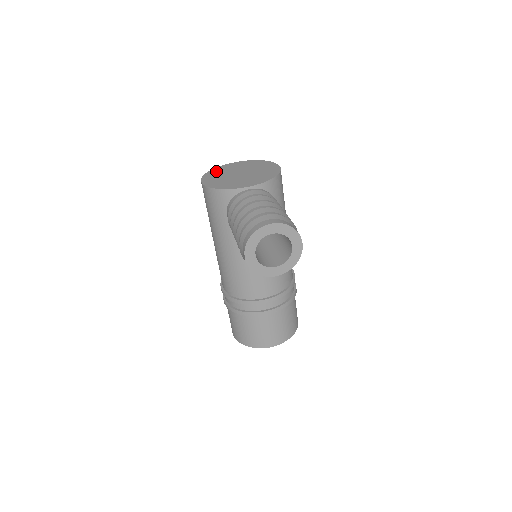
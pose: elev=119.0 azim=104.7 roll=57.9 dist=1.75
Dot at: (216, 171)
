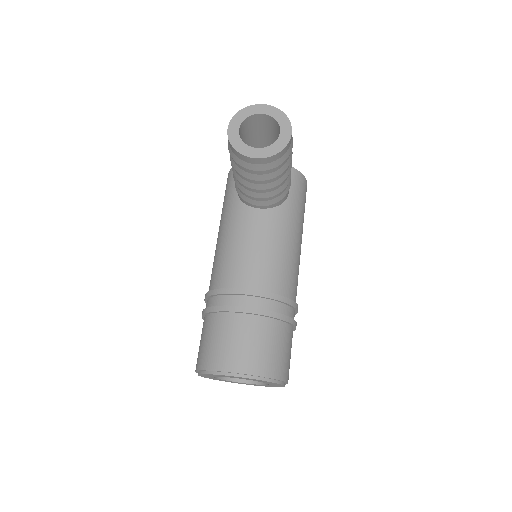
Dot at: occluded
